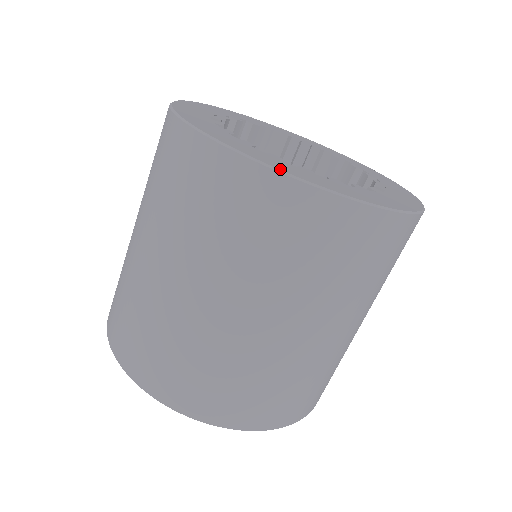
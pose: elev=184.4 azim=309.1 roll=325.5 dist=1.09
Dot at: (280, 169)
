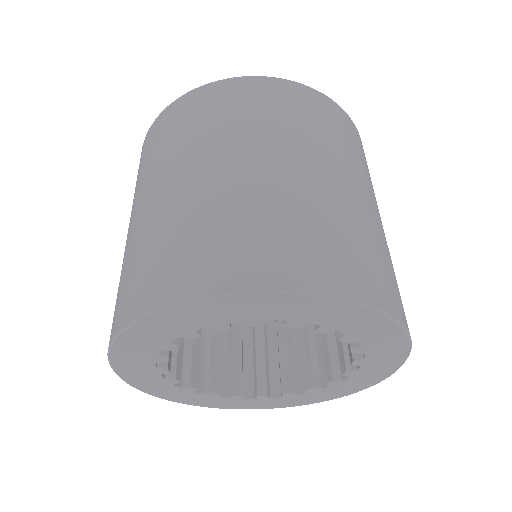
Dot at: (224, 81)
